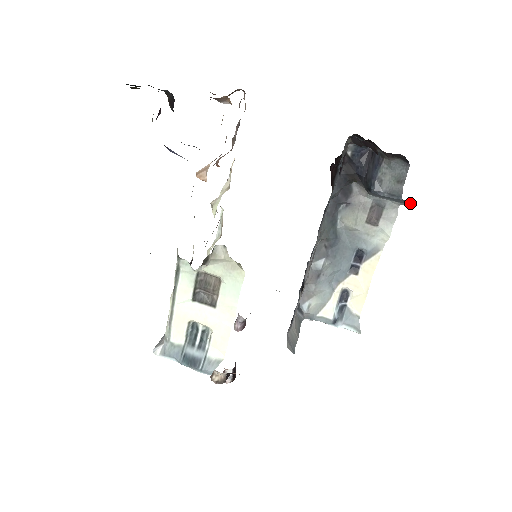
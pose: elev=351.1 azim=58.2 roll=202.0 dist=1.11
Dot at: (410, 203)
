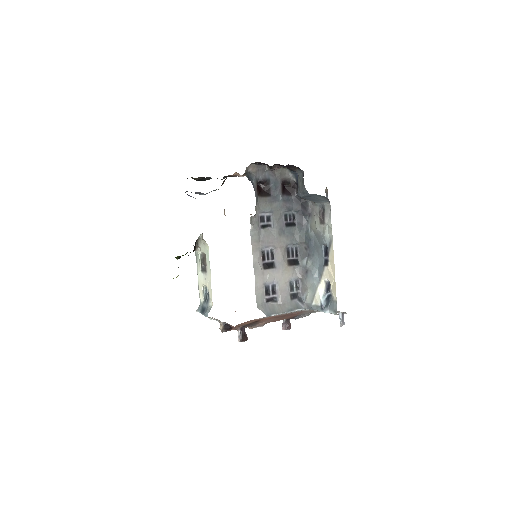
Dot at: (325, 197)
